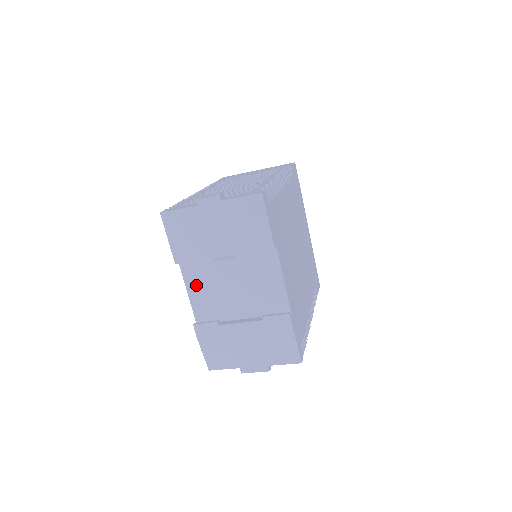
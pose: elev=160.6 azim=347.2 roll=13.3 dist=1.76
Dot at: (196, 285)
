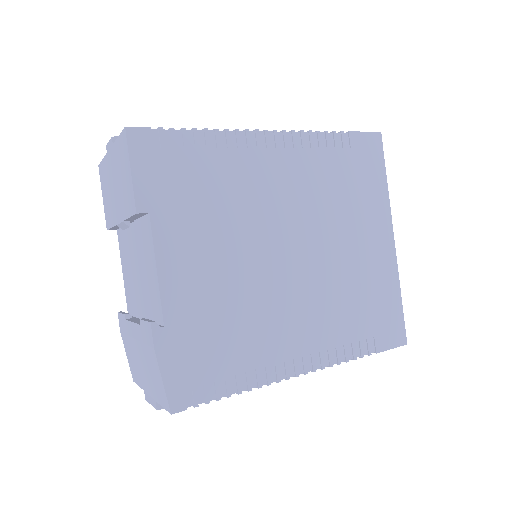
Dot at: (124, 262)
